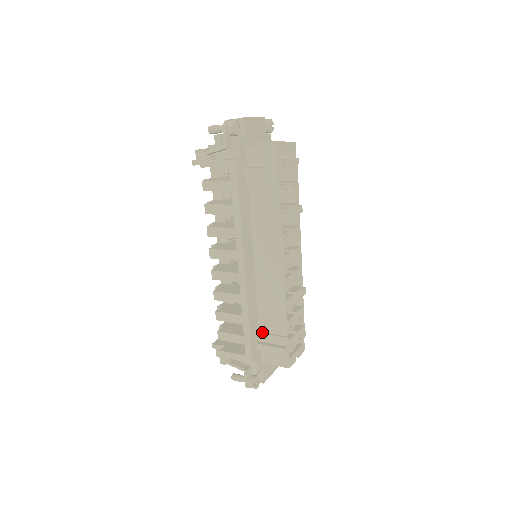
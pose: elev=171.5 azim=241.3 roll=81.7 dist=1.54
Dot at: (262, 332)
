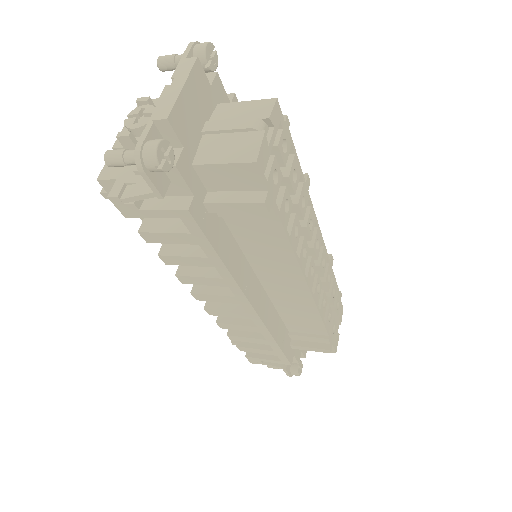
Dot at: (293, 332)
